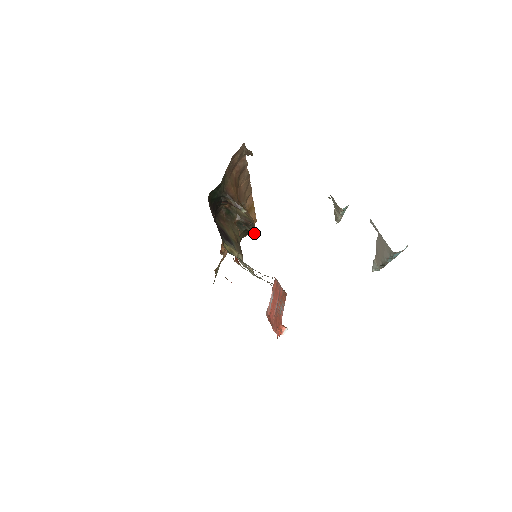
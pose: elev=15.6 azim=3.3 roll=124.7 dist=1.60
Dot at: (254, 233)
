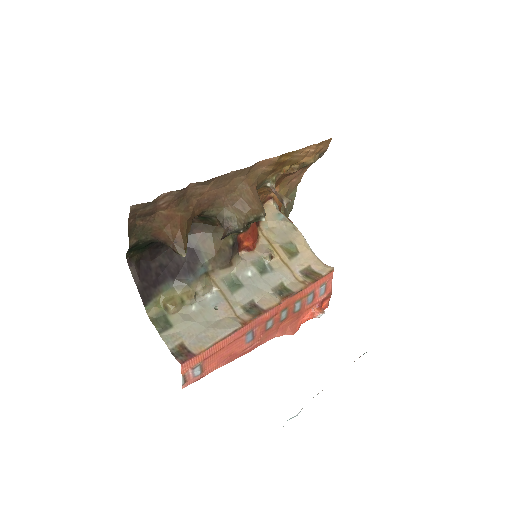
Dot at: (261, 220)
